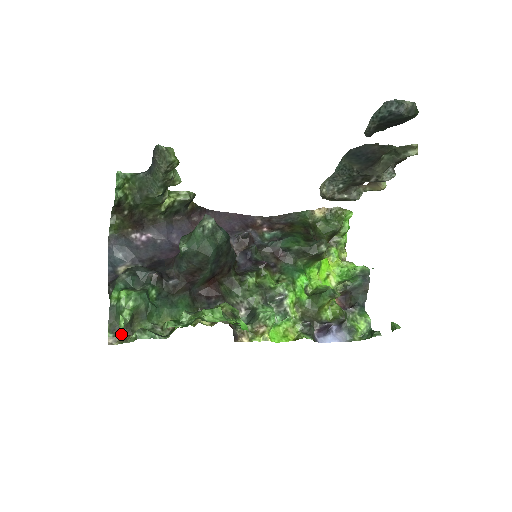
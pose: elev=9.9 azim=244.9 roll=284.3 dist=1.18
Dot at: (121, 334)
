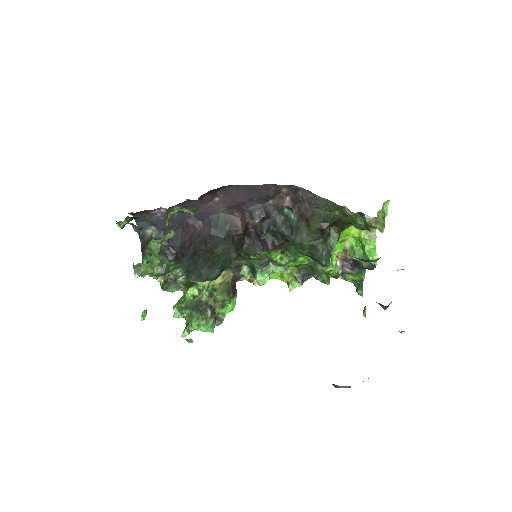
Dot at: occluded
